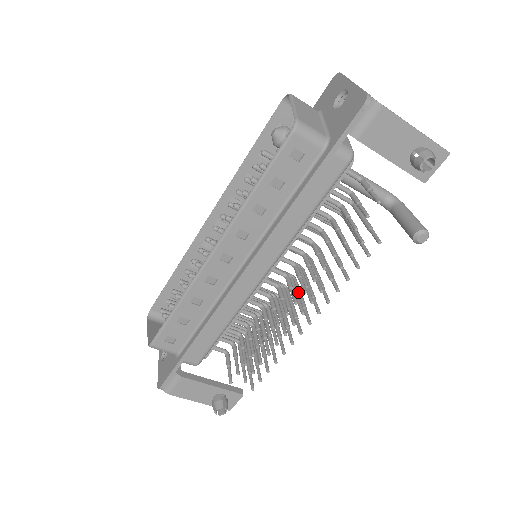
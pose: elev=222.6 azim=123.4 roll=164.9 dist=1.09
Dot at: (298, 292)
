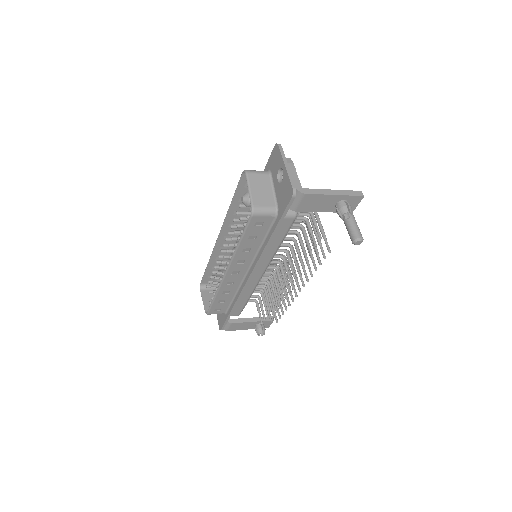
Dot at: occluded
